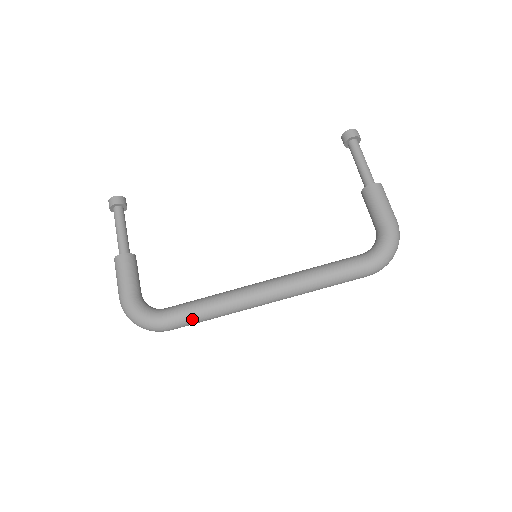
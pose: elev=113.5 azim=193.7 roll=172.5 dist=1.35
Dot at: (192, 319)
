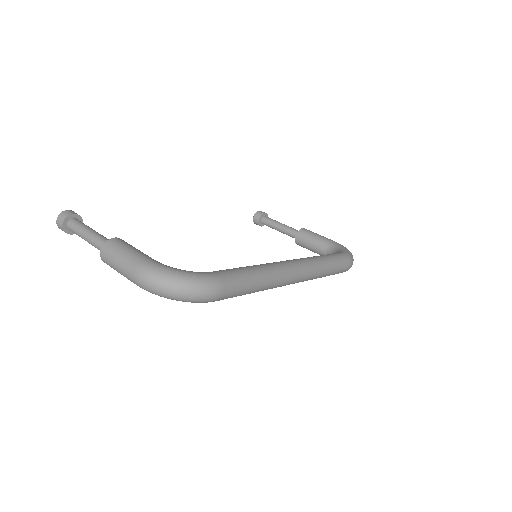
Dot at: (244, 279)
